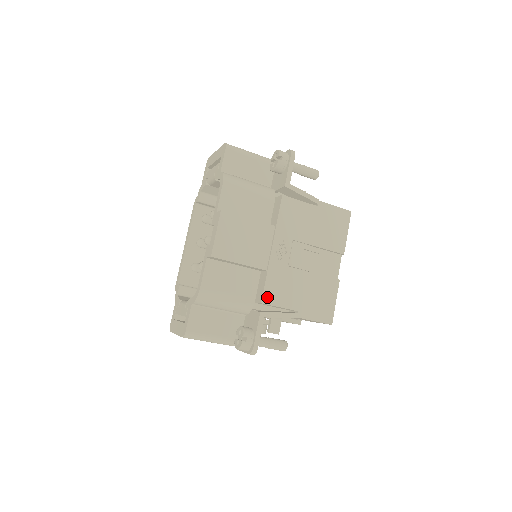
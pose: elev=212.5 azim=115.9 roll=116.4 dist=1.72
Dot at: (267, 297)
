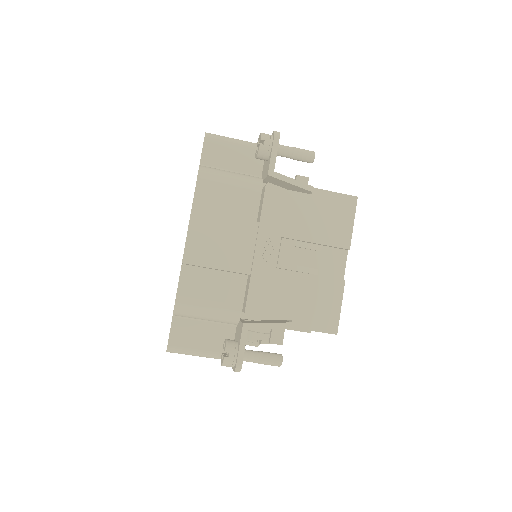
Dot at: (252, 305)
